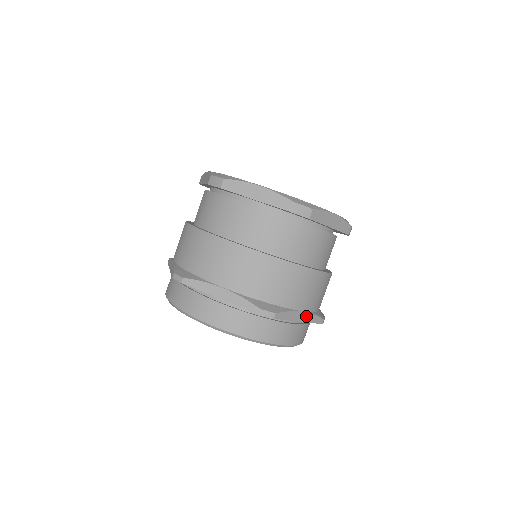
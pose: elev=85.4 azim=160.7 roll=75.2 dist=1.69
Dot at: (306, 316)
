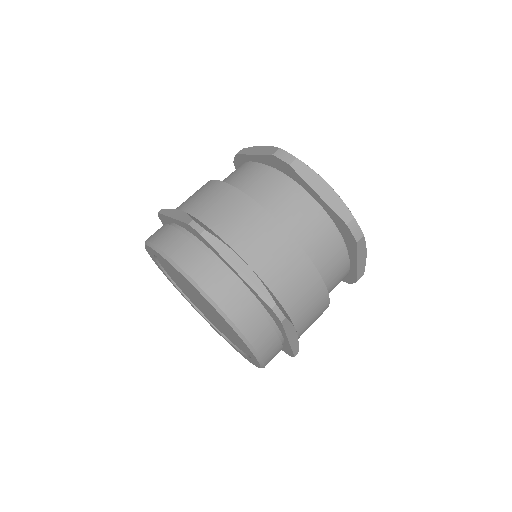
Dot at: (248, 273)
